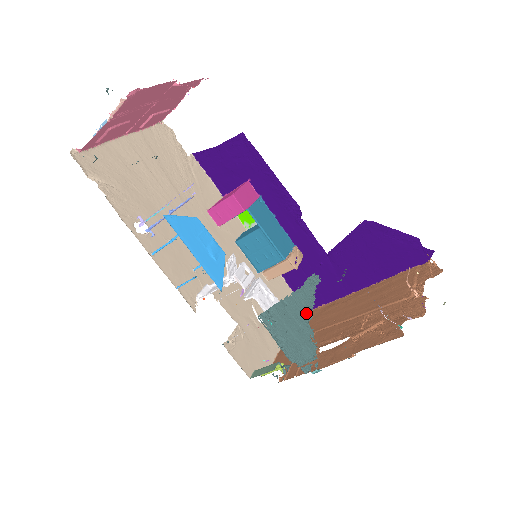
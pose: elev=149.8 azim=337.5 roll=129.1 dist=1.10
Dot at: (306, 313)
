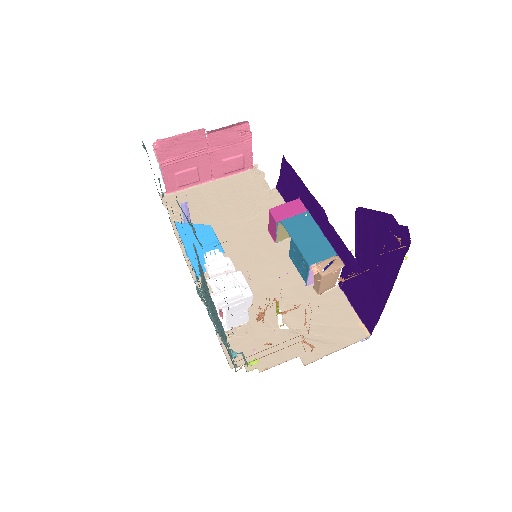
Dot at: occluded
